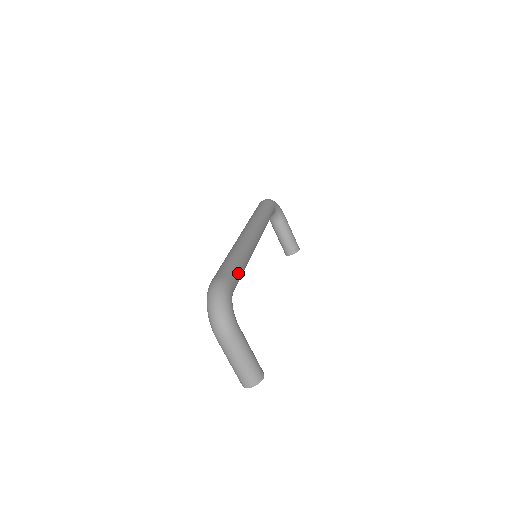
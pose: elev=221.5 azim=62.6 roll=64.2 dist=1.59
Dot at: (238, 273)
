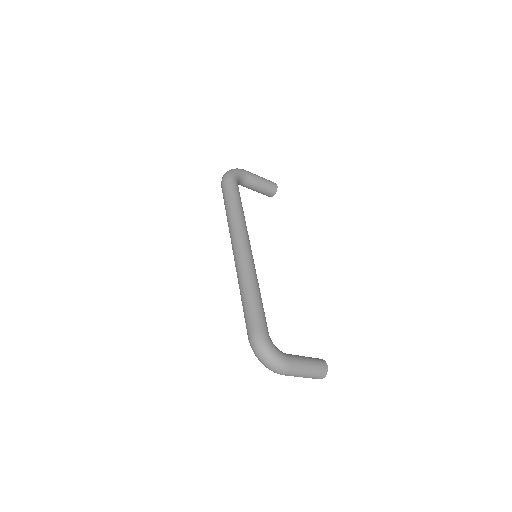
Dot at: (261, 313)
